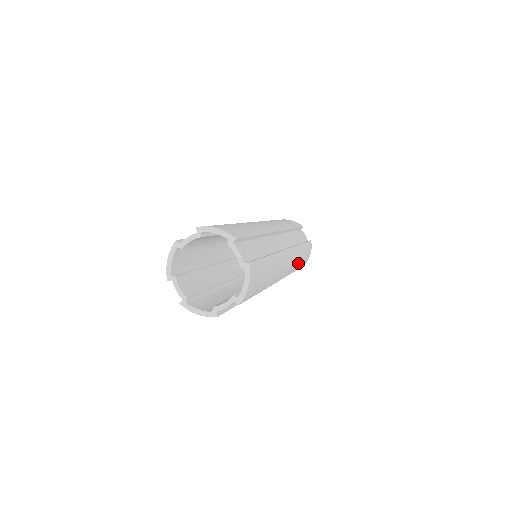
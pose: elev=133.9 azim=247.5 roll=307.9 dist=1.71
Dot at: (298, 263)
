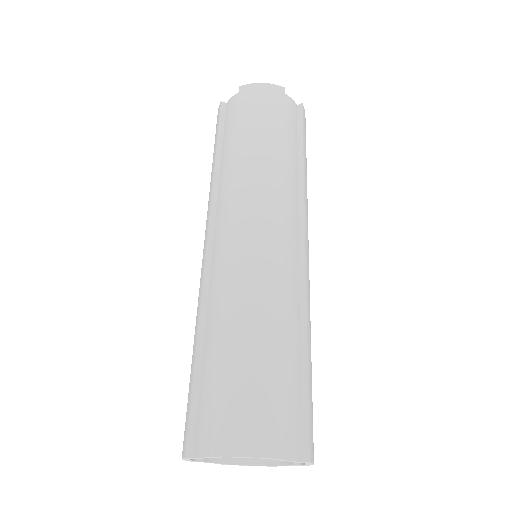
Dot at: occluded
